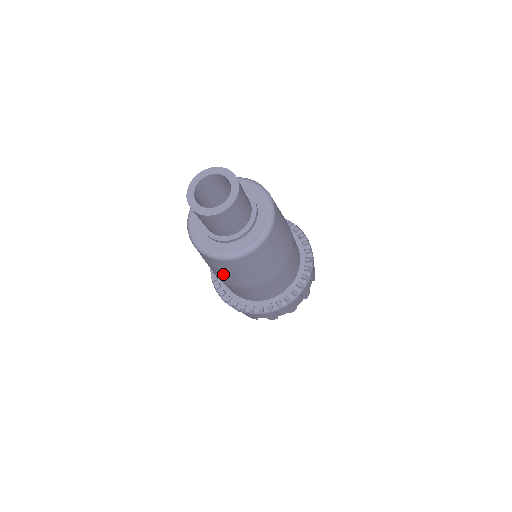
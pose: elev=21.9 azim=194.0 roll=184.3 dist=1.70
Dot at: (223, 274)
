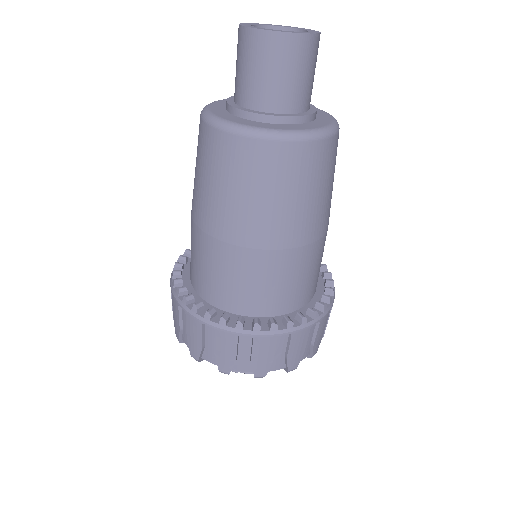
Dot at: (235, 200)
